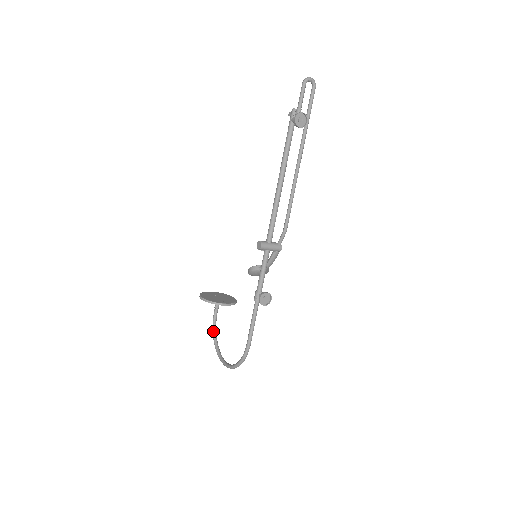
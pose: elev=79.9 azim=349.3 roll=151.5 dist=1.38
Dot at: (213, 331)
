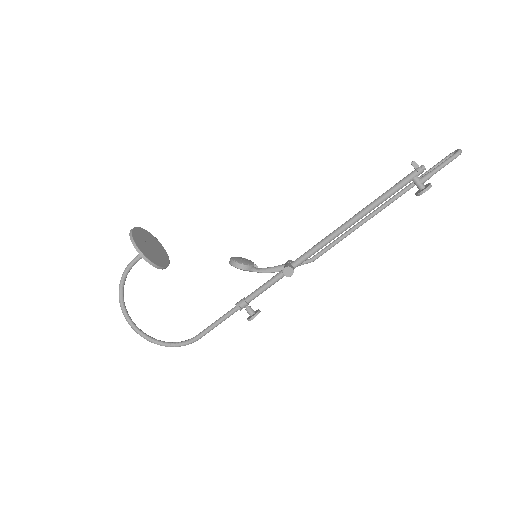
Dot at: (123, 280)
